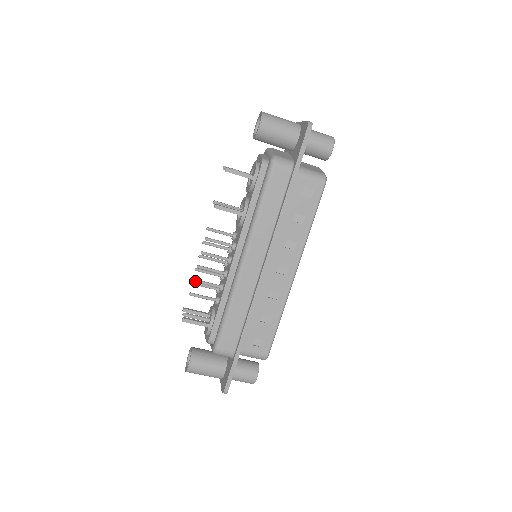
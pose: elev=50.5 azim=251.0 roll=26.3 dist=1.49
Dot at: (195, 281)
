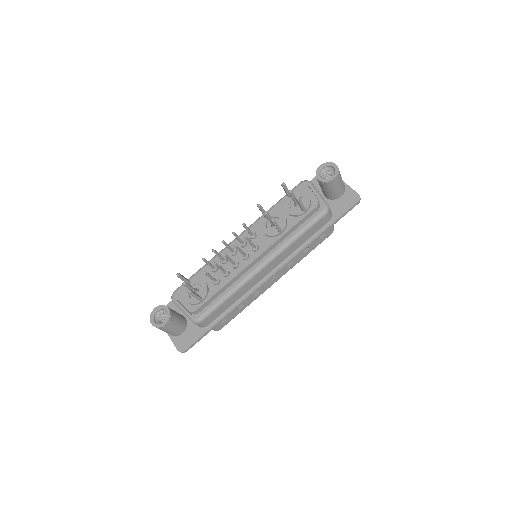
Dot at: (216, 265)
